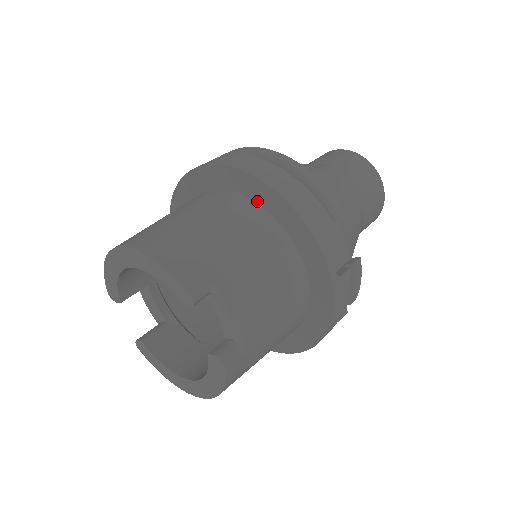
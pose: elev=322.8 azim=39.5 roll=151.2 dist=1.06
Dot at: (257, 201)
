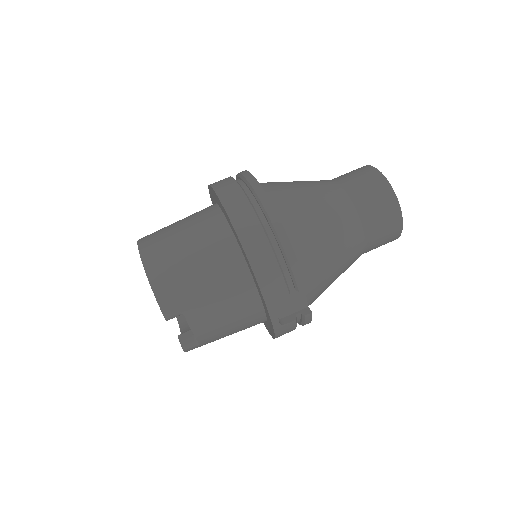
Dot at: (243, 254)
